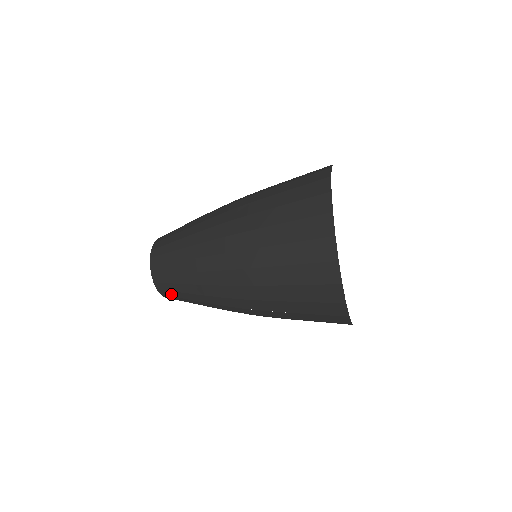
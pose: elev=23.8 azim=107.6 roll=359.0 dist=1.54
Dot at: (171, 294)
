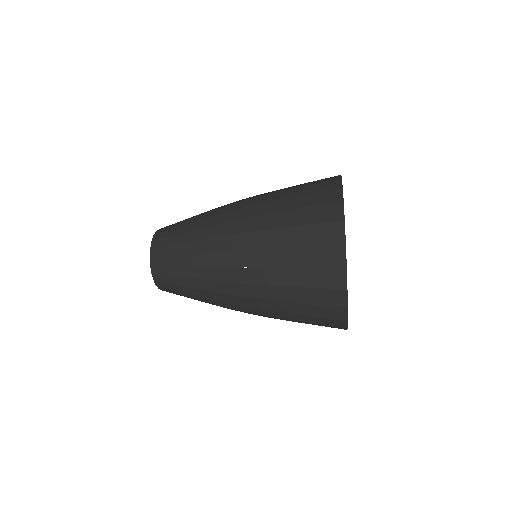
Dot at: (163, 262)
